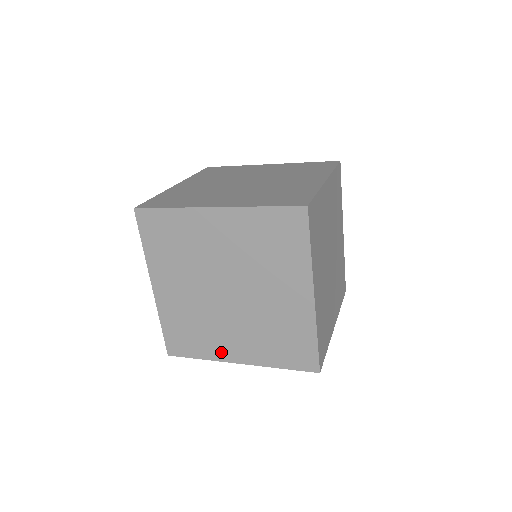
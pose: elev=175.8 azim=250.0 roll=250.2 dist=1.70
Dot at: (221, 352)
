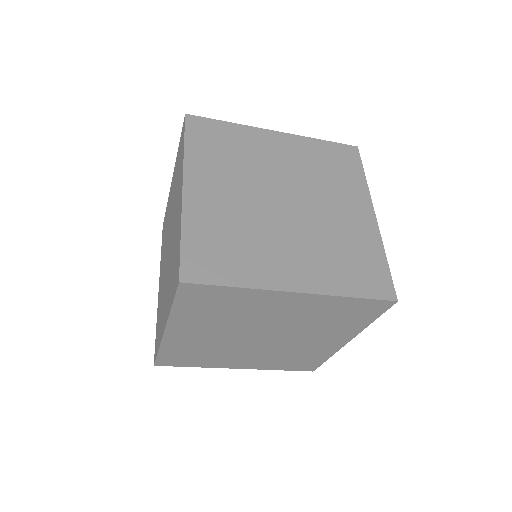
Dot at: (271, 275)
